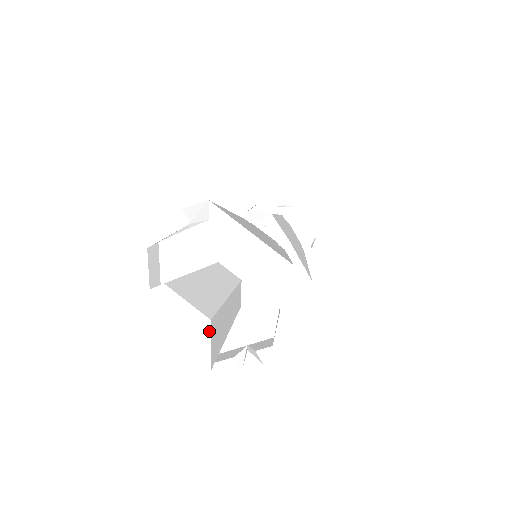
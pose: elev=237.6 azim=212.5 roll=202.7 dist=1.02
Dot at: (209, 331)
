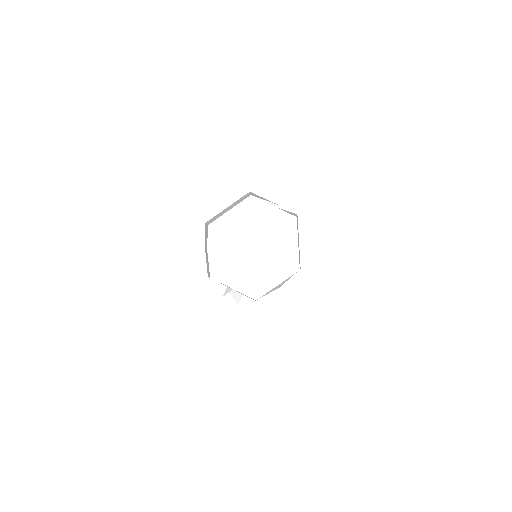
Dot at: (274, 257)
